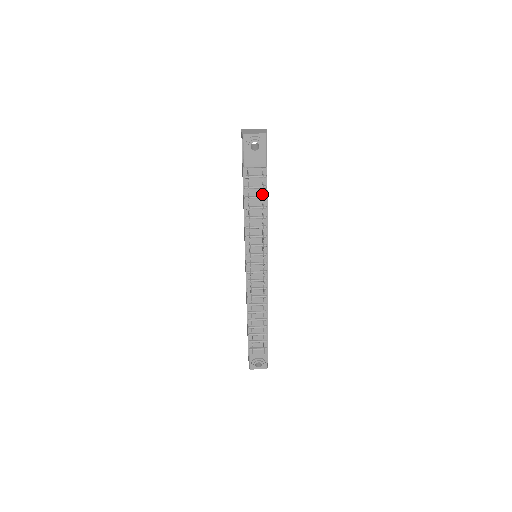
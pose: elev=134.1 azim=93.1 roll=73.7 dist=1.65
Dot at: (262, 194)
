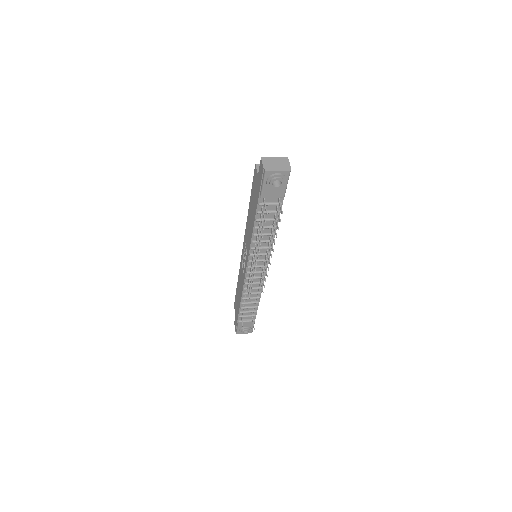
Dot at: occluded
